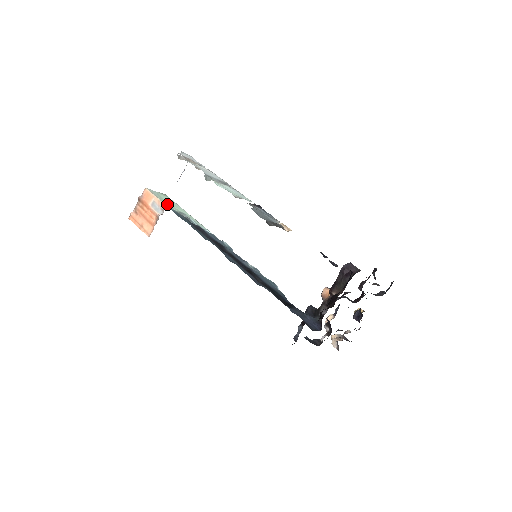
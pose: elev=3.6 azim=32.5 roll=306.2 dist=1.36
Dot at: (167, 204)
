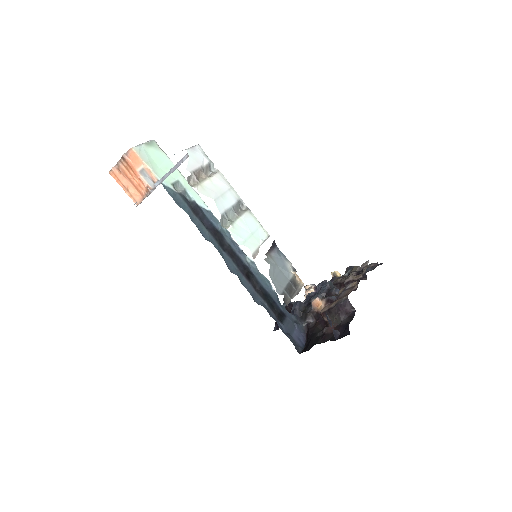
Dot at: (159, 175)
